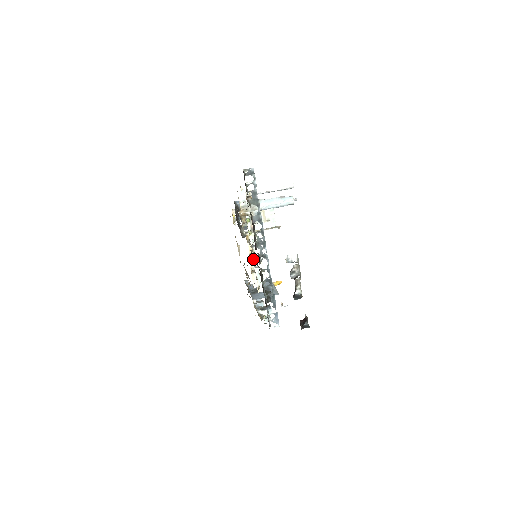
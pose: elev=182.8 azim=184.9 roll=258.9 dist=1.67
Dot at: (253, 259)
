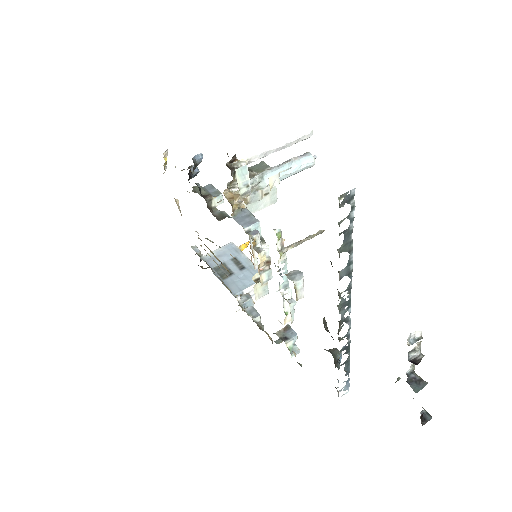
Dot at: (324, 326)
